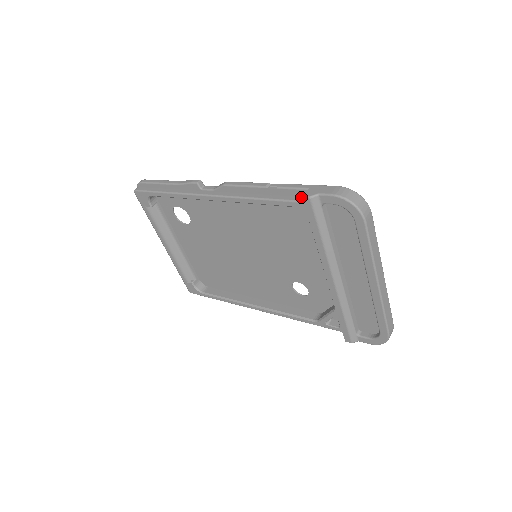
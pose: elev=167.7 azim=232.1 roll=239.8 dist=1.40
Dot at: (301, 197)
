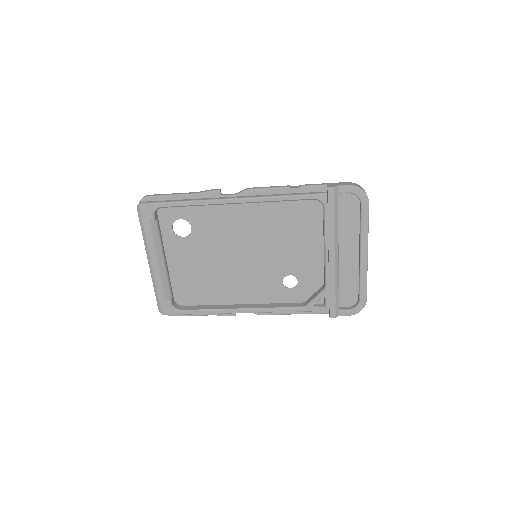
Dot at: (319, 192)
